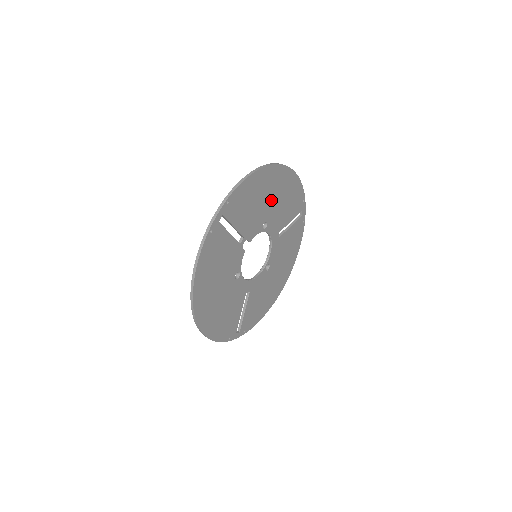
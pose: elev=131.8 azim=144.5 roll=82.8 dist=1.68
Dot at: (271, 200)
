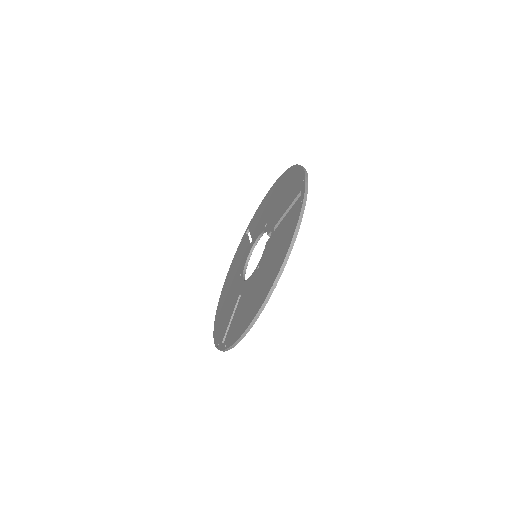
Dot at: occluded
